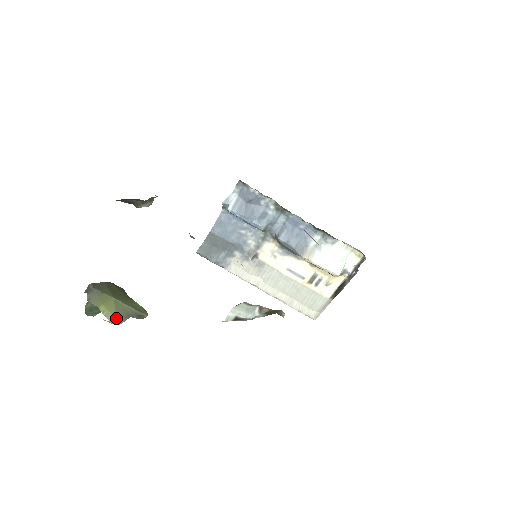
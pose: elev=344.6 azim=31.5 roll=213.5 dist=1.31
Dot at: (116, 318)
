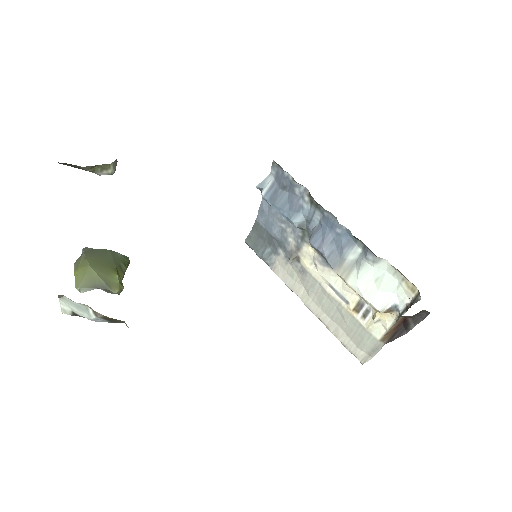
Dot at: (80, 285)
